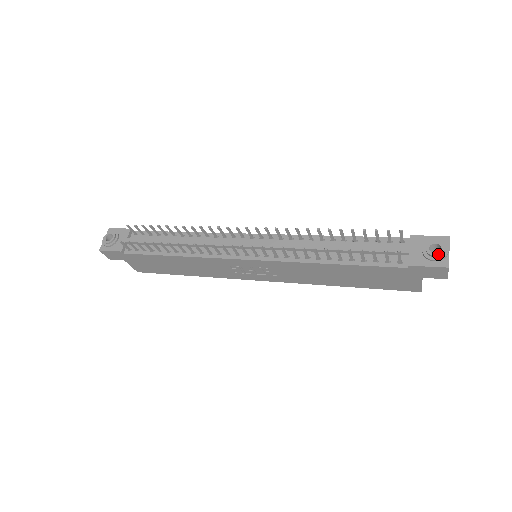
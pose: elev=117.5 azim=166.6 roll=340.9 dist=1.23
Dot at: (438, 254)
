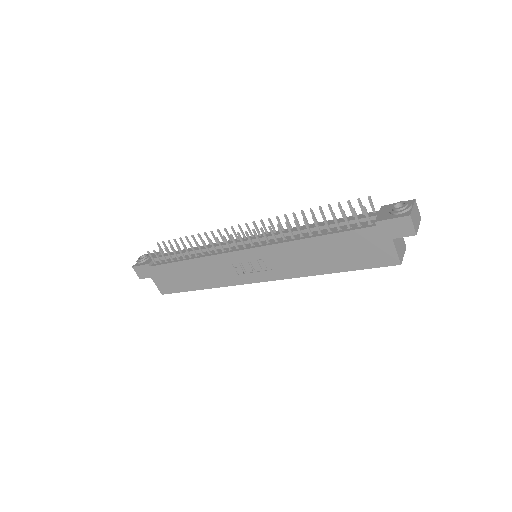
Dot at: (401, 207)
